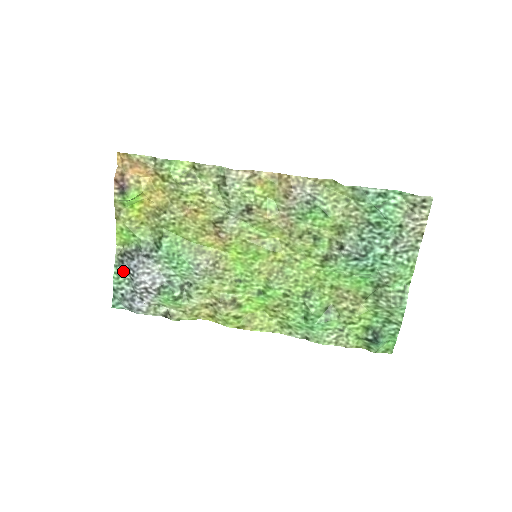
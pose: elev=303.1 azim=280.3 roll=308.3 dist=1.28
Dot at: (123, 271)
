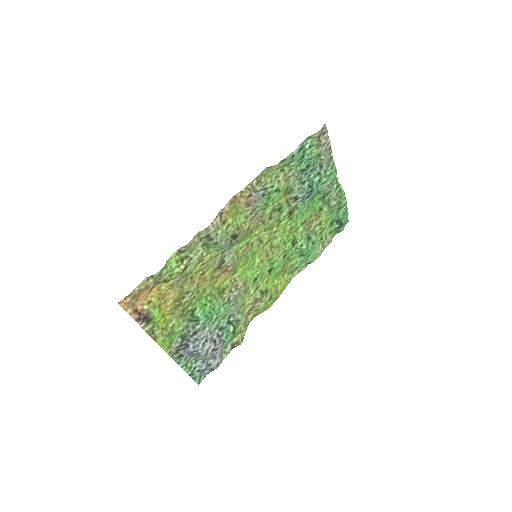
Dot at: (186, 359)
